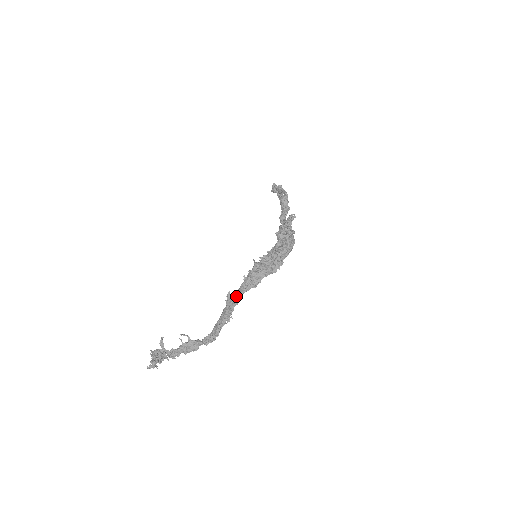
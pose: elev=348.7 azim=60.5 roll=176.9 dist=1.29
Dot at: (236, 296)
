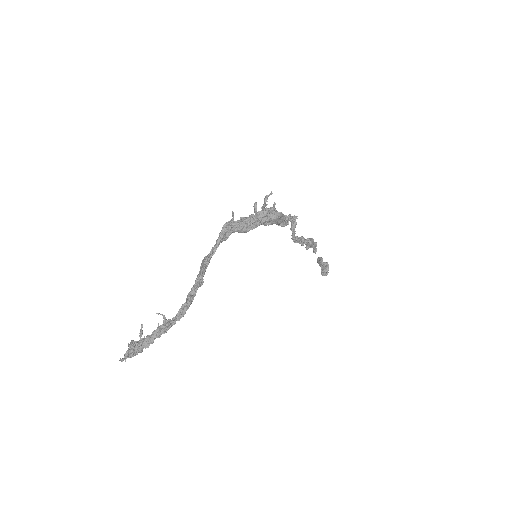
Dot at: (209, 254)
